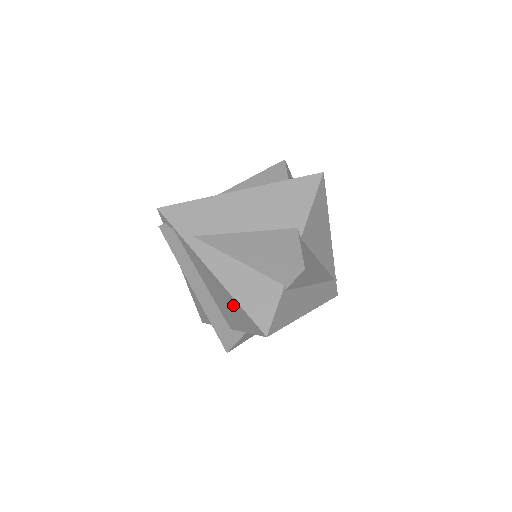
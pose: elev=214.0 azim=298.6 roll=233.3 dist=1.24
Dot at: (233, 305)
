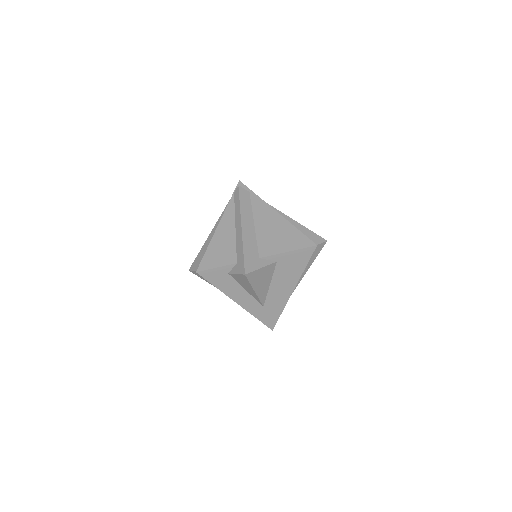
Dot at: (287, 232)
